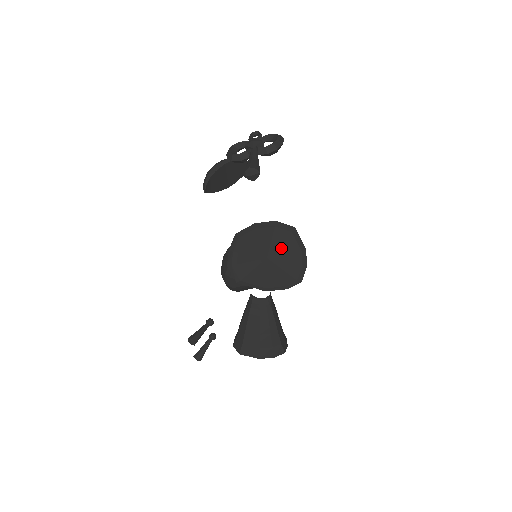
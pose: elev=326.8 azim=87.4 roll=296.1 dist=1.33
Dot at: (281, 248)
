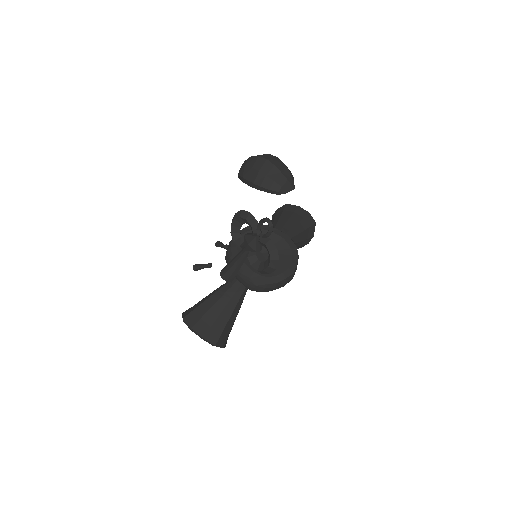
Dot at: occluded
